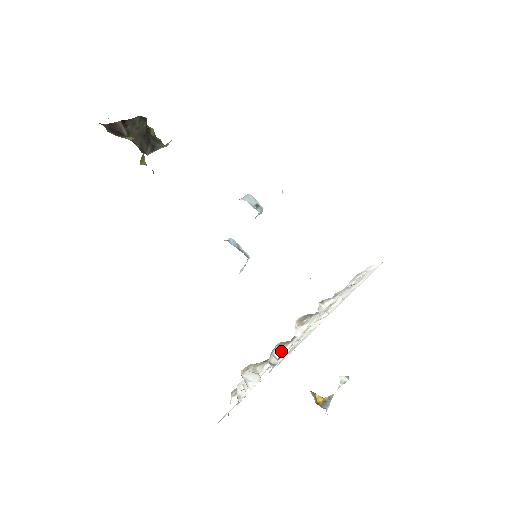
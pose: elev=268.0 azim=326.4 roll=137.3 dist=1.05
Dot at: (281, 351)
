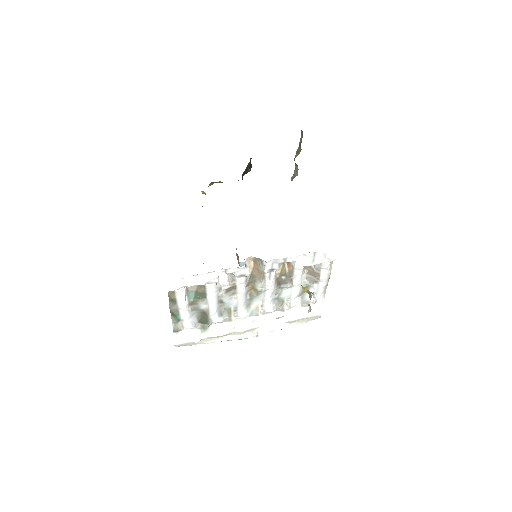
Dot at: (275, 274)
